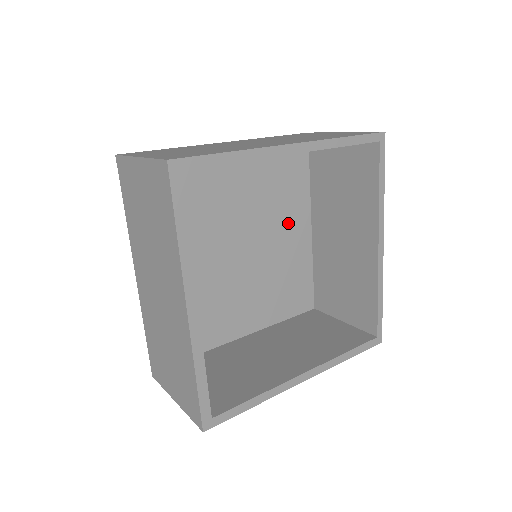
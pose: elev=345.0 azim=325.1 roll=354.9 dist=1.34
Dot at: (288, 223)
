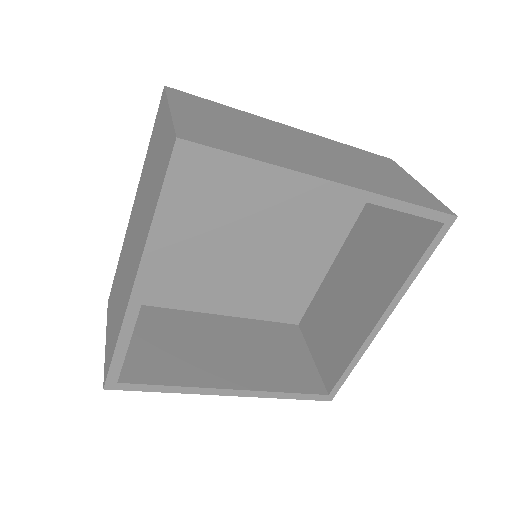
Dot at: (315, 237)
